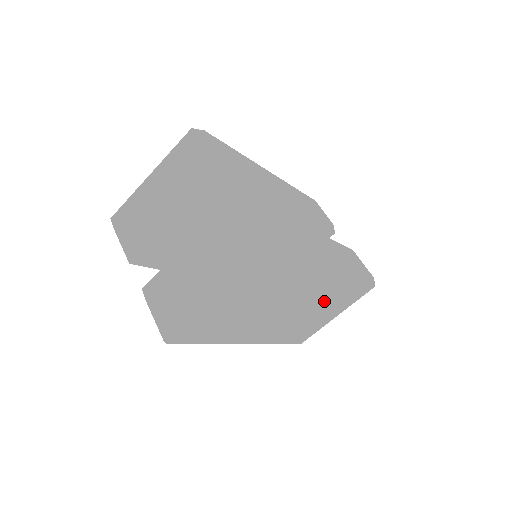
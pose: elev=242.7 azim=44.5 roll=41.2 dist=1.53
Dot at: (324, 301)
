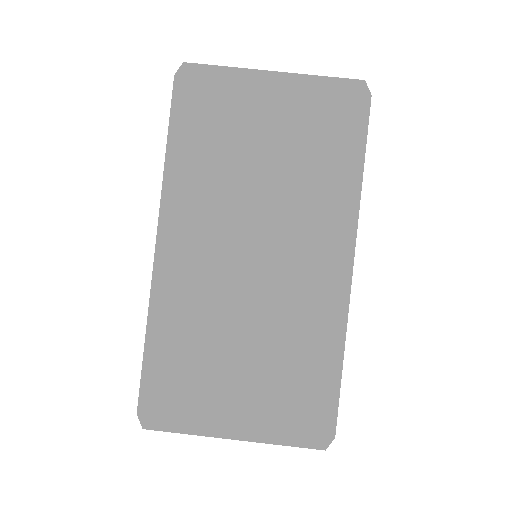
Dot at: (278, 329)
